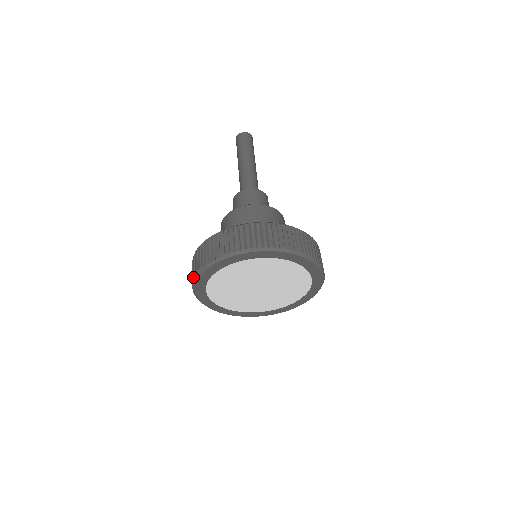
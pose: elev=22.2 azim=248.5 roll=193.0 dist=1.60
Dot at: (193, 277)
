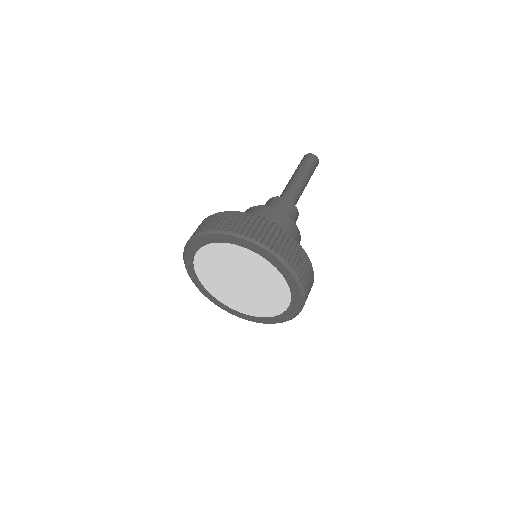
Dot at: occluded
